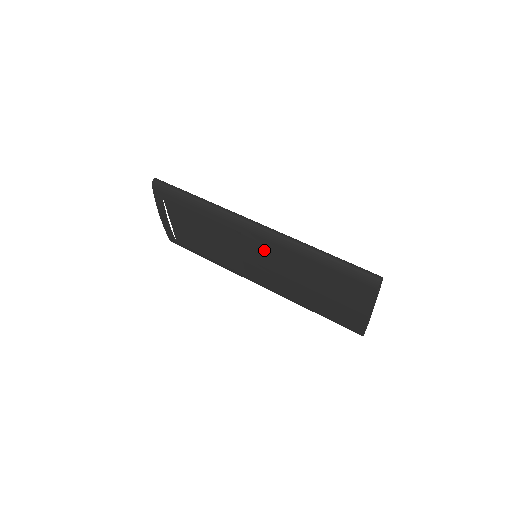
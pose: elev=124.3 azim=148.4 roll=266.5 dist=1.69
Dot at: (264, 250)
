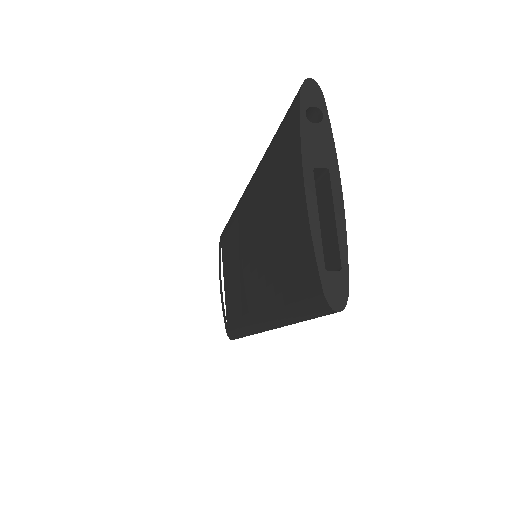
Dot at: (248, 211)
